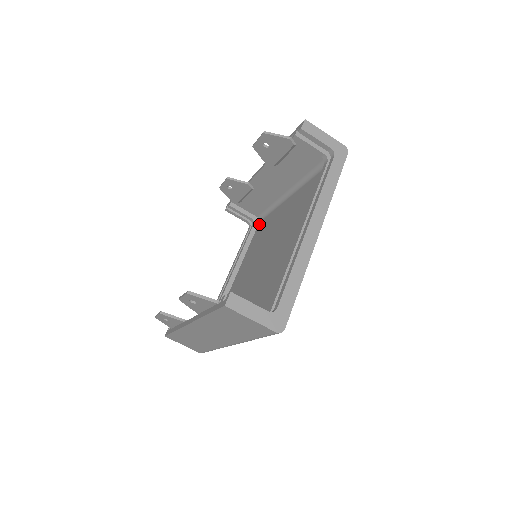
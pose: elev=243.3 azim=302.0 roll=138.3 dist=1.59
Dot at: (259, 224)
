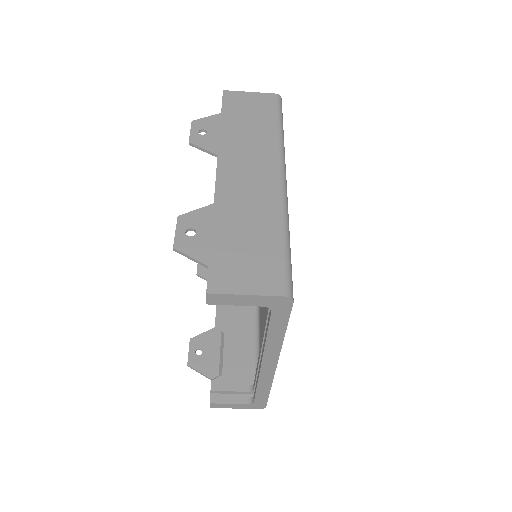
Dot at: occluded
